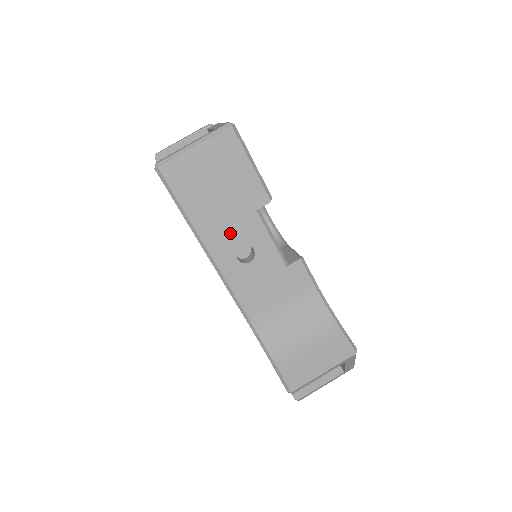
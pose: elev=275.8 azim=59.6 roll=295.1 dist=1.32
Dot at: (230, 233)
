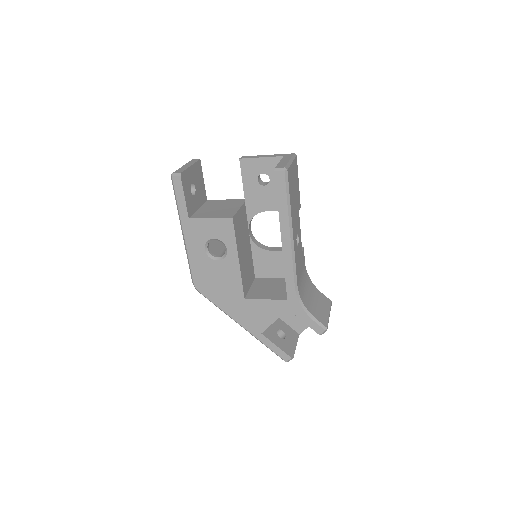
Dot at: (296, 224)
